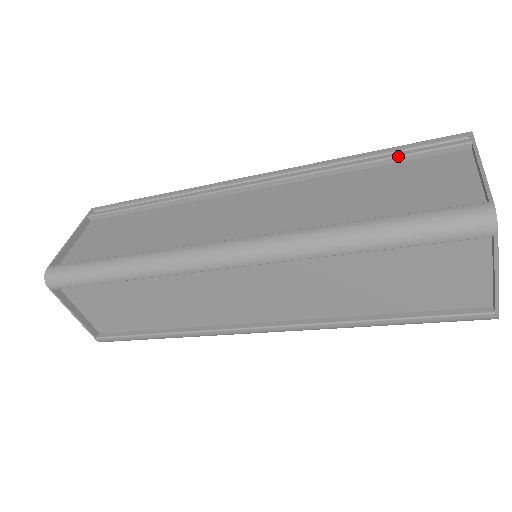
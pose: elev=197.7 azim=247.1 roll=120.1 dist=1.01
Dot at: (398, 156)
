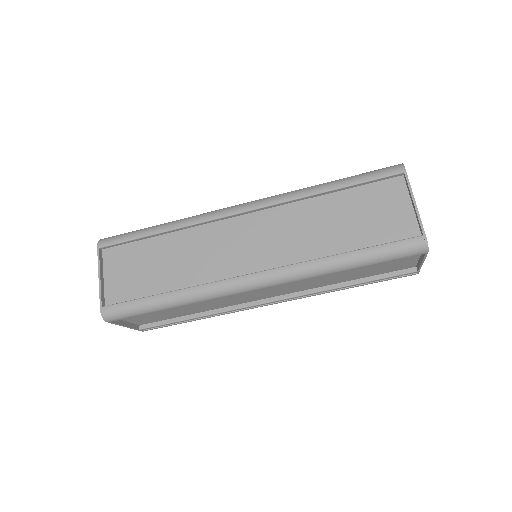
Dot at: occluded
